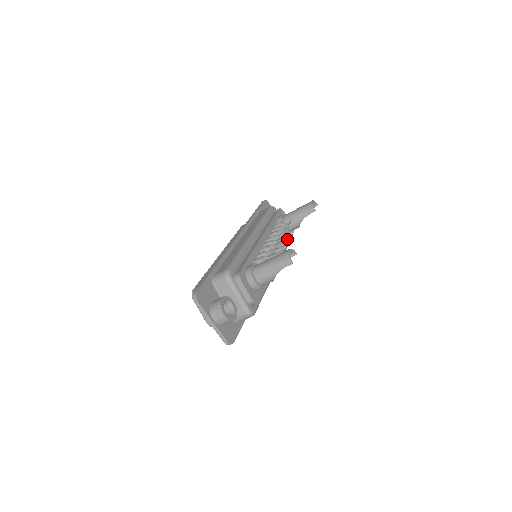
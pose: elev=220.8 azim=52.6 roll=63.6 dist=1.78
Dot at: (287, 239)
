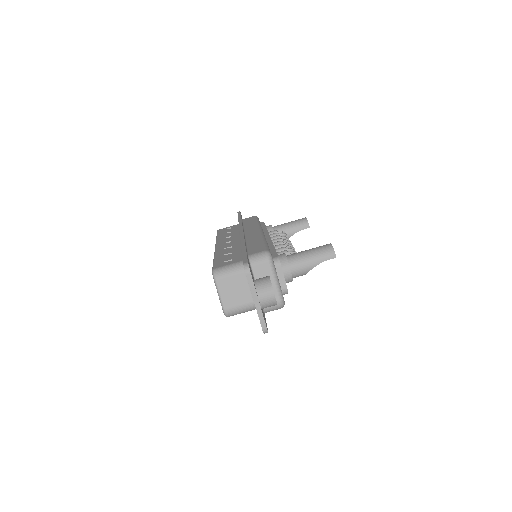
Dot at: occluded
